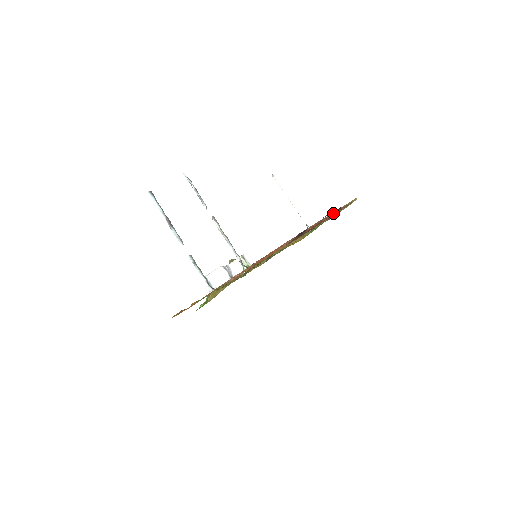
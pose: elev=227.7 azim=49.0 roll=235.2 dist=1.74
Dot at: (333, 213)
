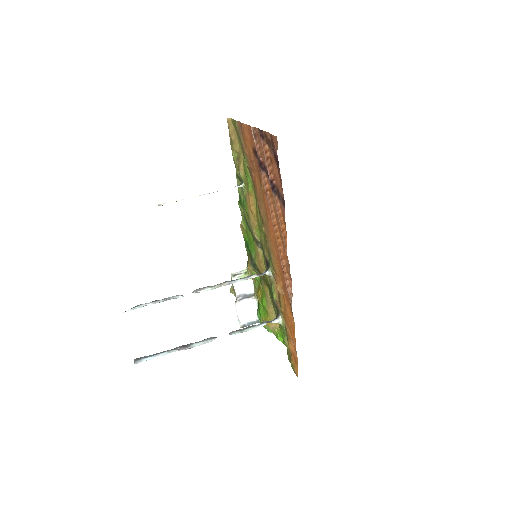
Dot at: (264, 141)
